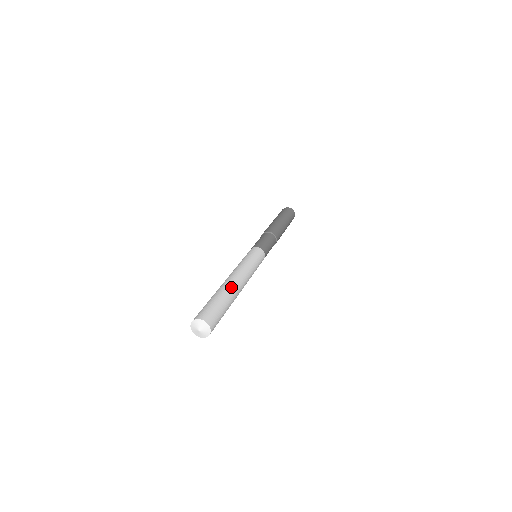
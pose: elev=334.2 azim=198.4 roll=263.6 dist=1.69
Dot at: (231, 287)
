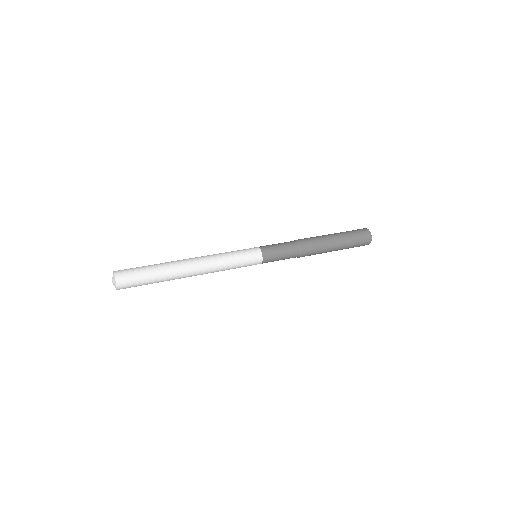
Dot at: (177, 267)
